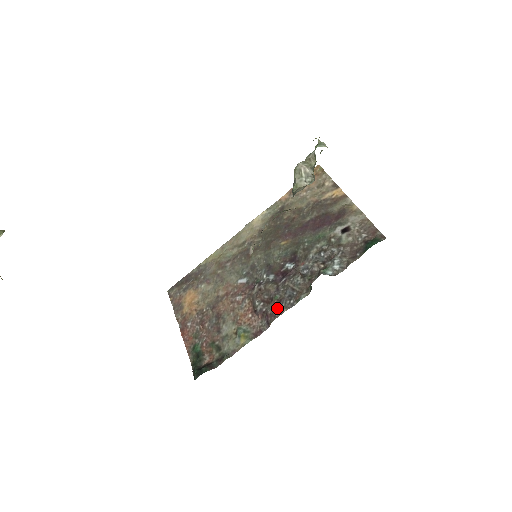
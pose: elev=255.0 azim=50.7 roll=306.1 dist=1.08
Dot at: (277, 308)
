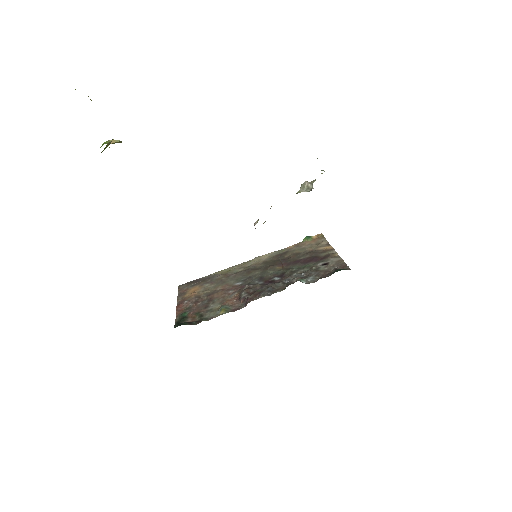
Dot at: (257, 295)
